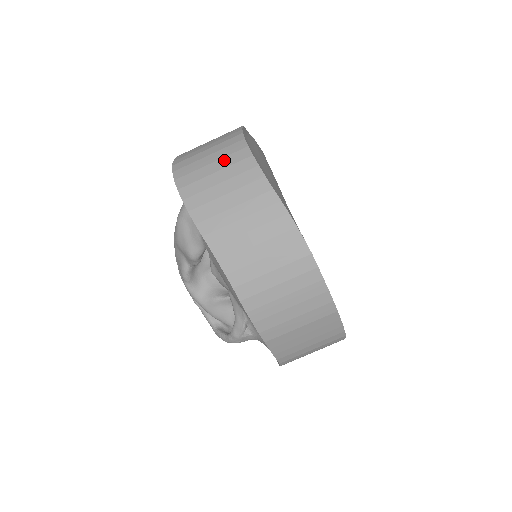
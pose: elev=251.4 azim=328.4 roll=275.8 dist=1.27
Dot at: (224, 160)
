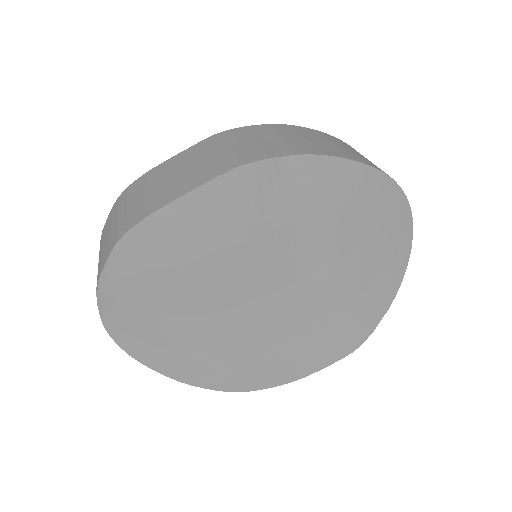
Dot at: occluded
